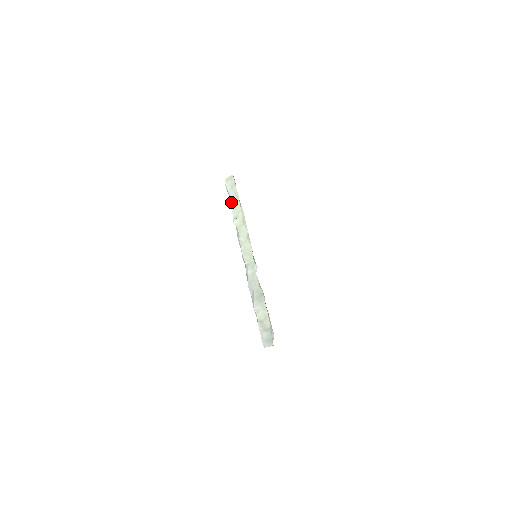
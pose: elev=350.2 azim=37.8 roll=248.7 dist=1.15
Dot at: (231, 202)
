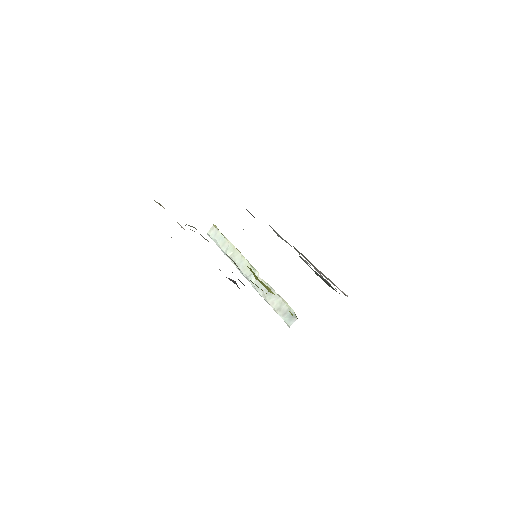
Dot at: (219, 243)
